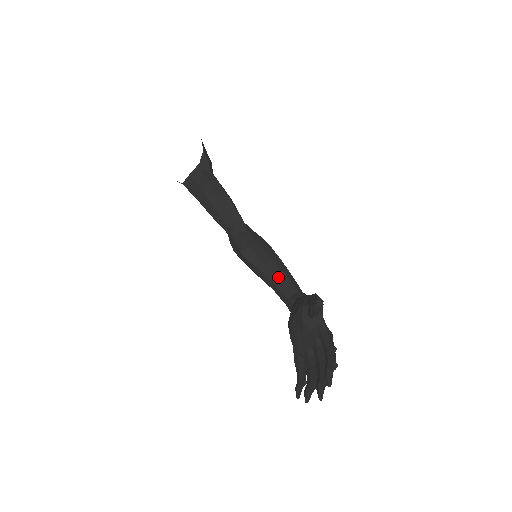
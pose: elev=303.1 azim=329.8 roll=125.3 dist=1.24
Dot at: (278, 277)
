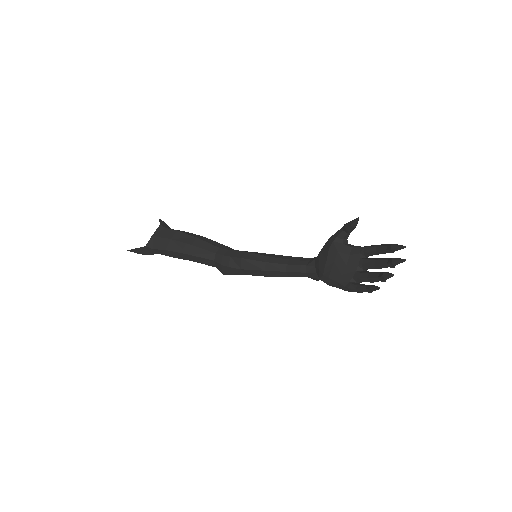
Dot at: (286, 259)
